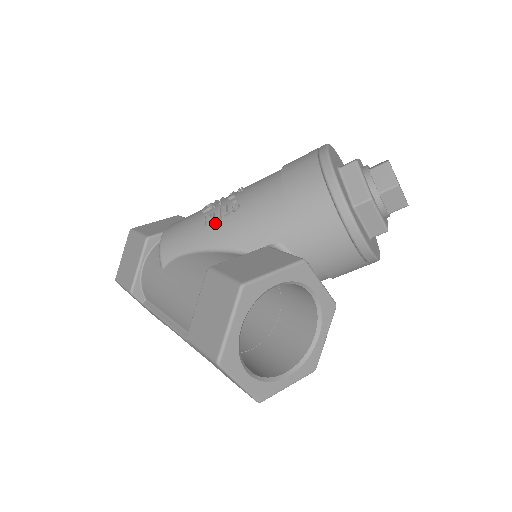
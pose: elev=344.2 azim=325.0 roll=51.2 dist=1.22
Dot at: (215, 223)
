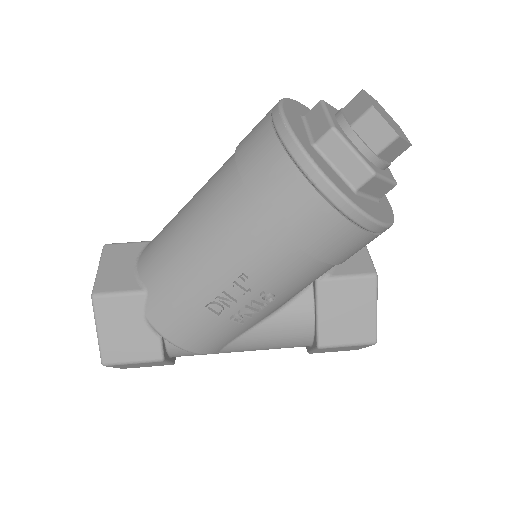
Dot at: (254, 315)
